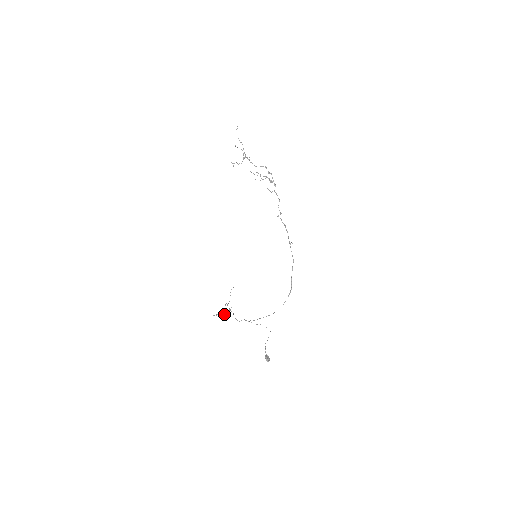
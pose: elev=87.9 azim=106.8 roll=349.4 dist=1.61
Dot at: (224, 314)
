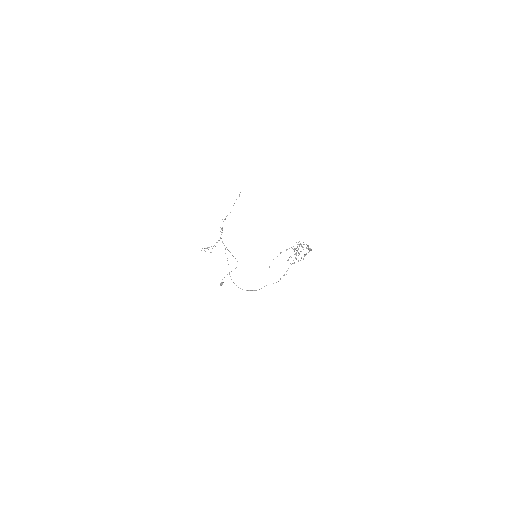
Dot at: occluded
